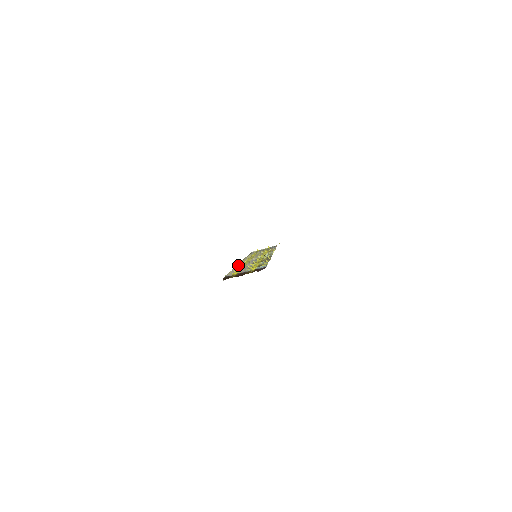
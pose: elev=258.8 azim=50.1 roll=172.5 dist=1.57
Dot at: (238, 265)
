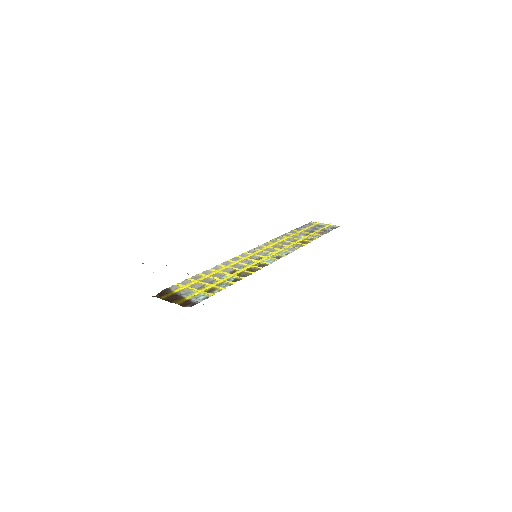
Dot at: (228, 261)
